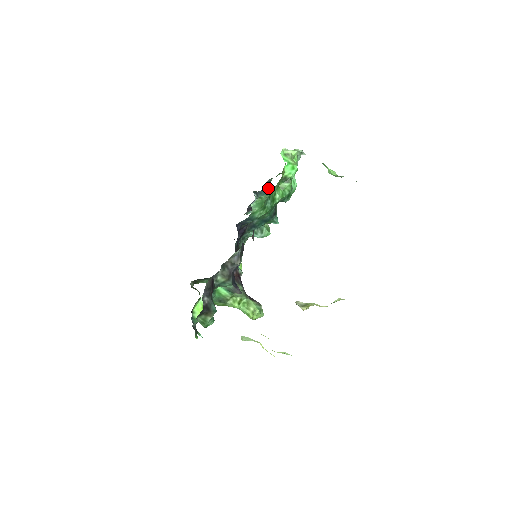
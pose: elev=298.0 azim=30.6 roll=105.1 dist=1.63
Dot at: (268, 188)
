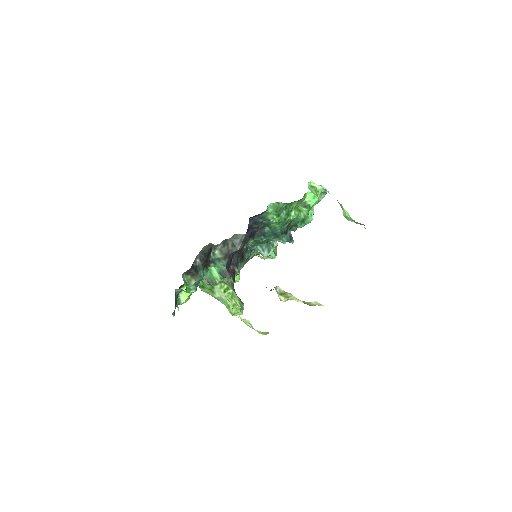
Dot at: (288, 231)
